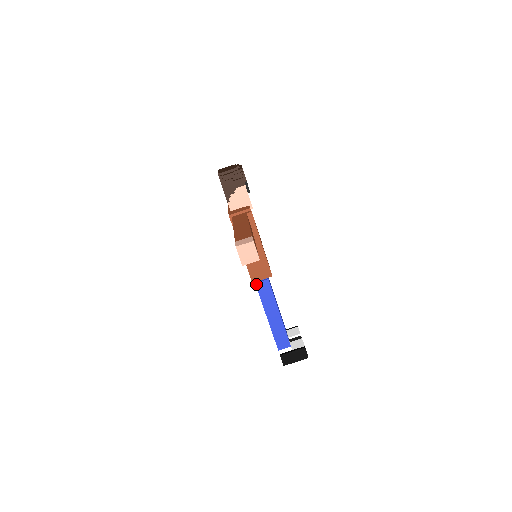
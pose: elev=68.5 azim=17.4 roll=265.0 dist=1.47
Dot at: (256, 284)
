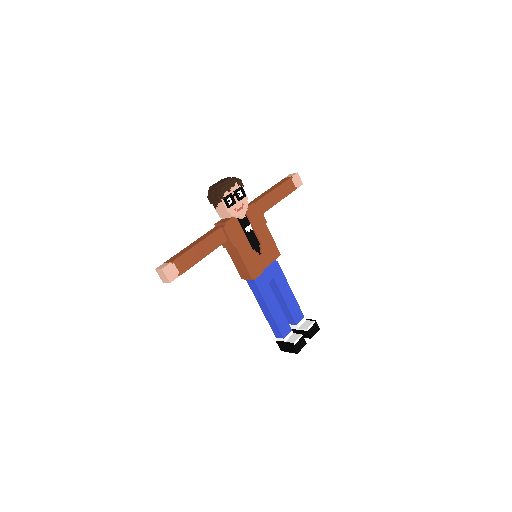
Dot at: (247, 281)
